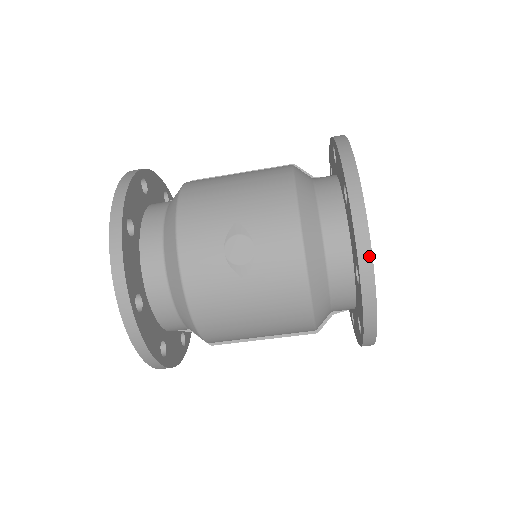
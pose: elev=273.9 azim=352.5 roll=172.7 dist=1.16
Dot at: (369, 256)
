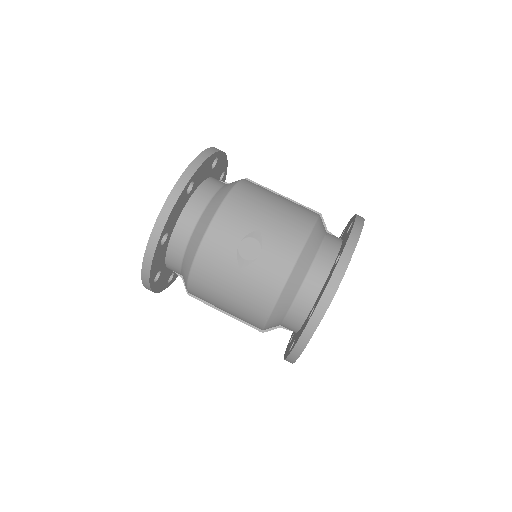
Dot at: (325, 307)
